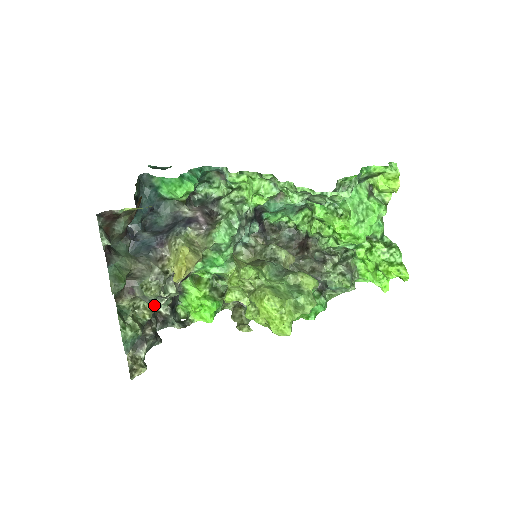
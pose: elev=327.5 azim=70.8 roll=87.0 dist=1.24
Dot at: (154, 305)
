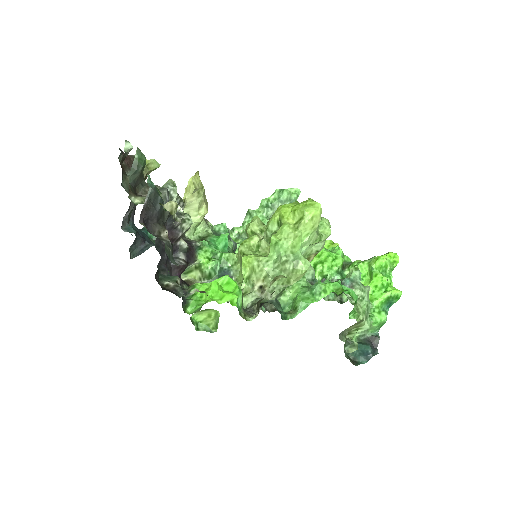
Dot at: (169, 215)
